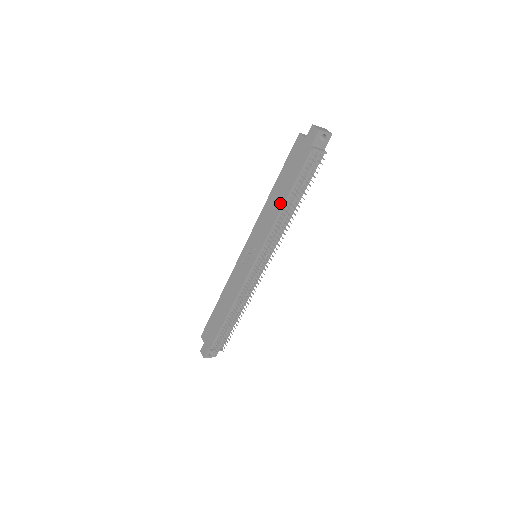
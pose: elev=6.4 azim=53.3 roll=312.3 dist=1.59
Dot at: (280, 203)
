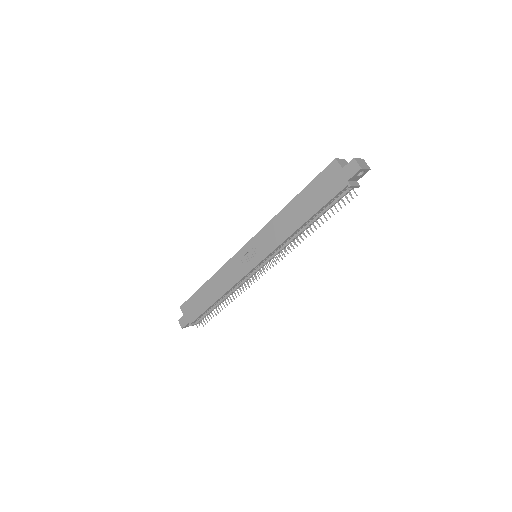
Dot at: (298, 222)
